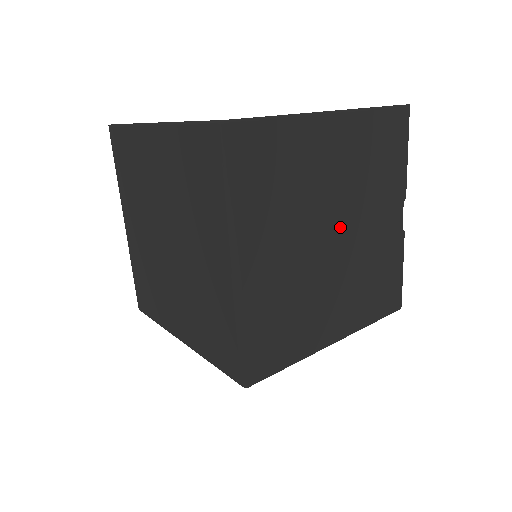
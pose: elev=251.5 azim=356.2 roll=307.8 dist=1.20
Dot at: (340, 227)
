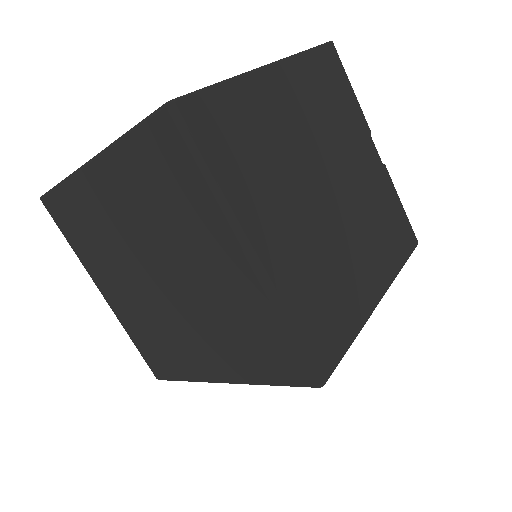
Dot at: (329, 179)
